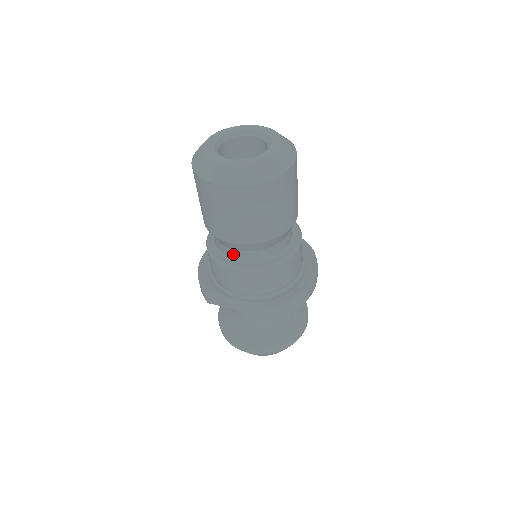
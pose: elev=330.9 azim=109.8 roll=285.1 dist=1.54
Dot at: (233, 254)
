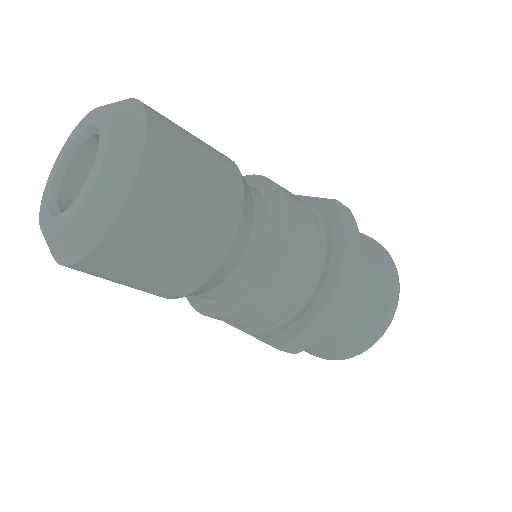
Dot at: occluded
